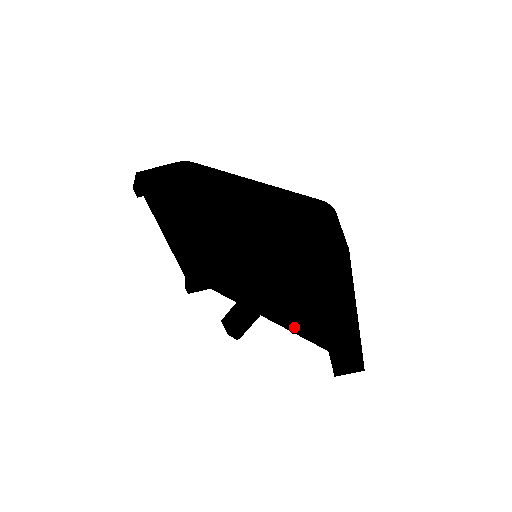
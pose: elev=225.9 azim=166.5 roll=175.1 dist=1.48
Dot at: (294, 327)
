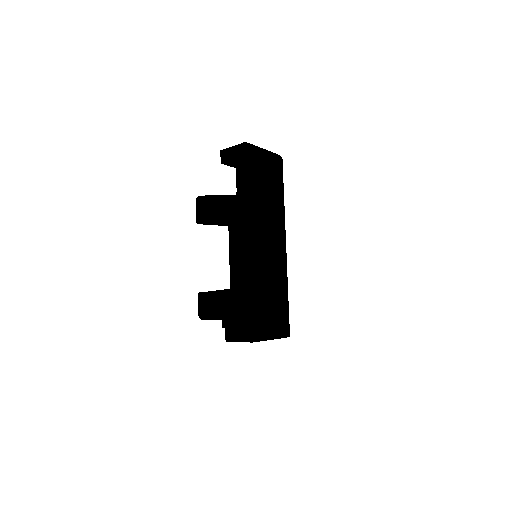
Dot at: occluded
